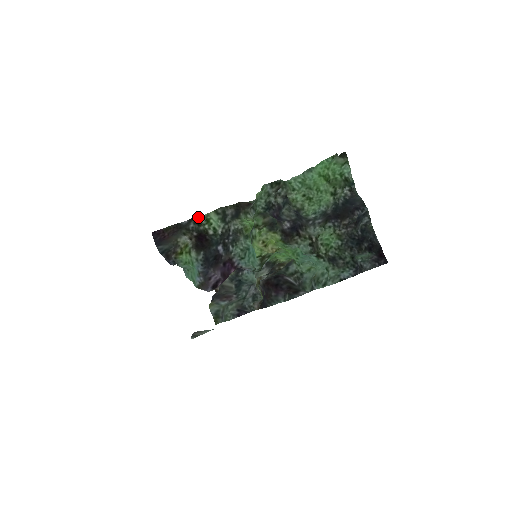
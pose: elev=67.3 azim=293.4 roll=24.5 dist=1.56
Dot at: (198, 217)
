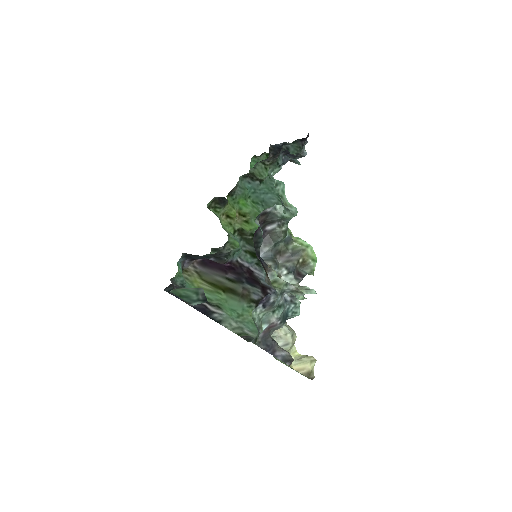
Dot at: occluded
